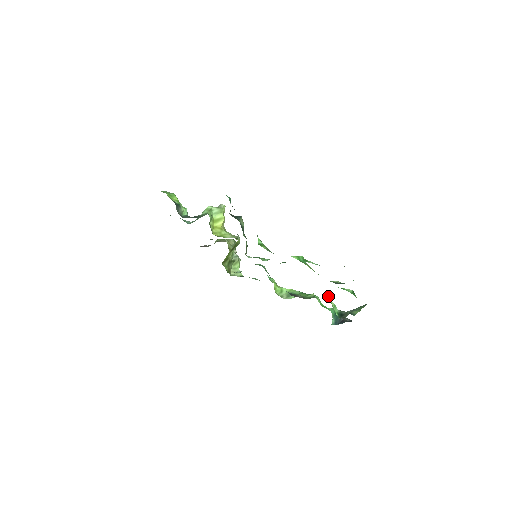
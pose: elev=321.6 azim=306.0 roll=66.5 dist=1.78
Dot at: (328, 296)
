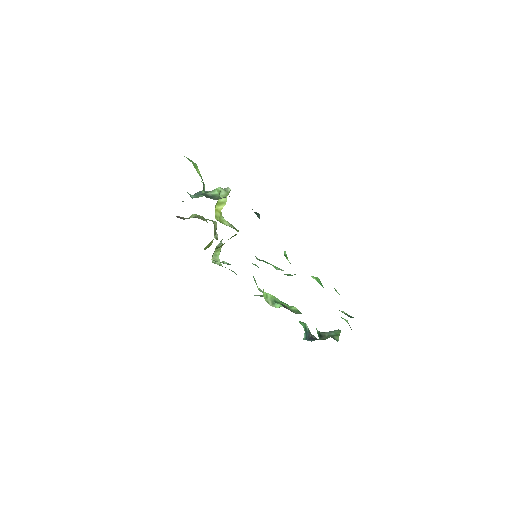
Dot at: occluded
